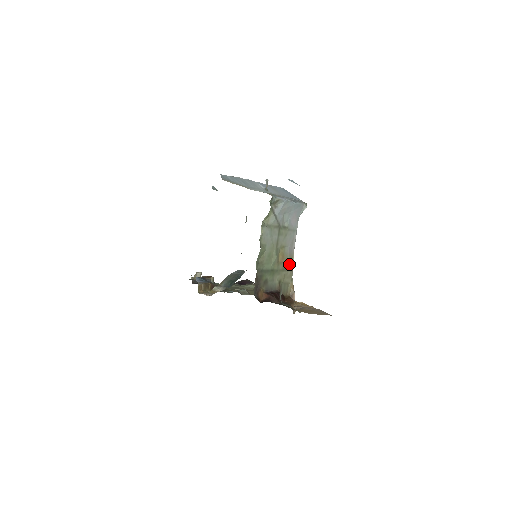
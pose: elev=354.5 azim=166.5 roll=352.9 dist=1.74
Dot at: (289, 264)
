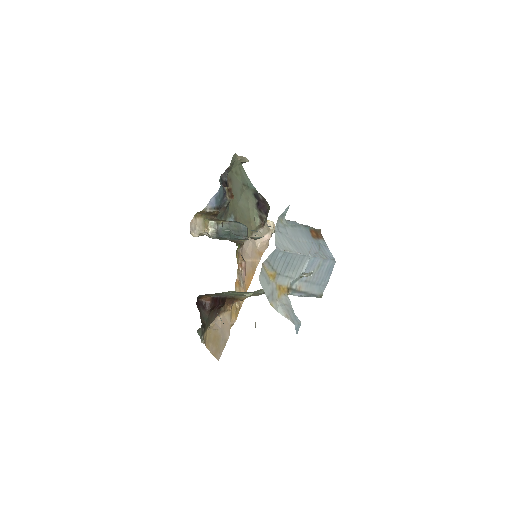
Dot at: (259, 294)
